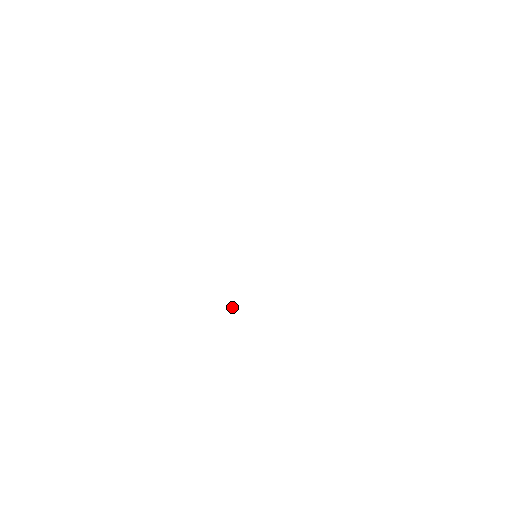
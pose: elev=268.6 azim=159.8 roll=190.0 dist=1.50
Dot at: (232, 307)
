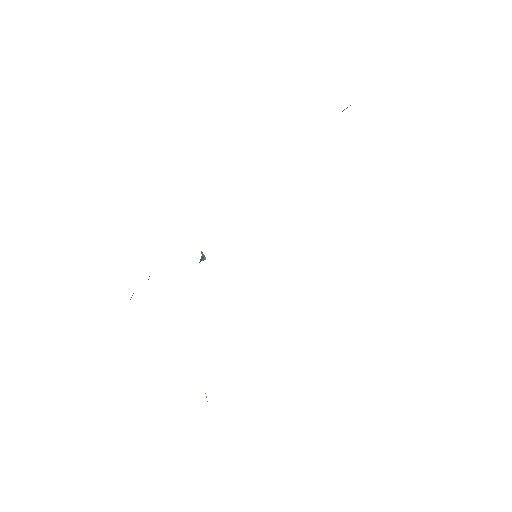
Dot at: (203, 257)
